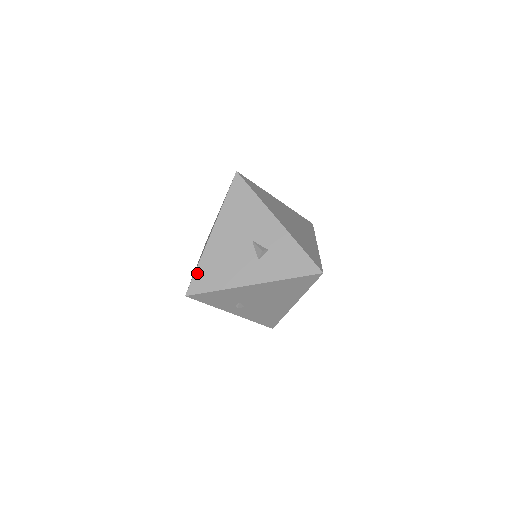
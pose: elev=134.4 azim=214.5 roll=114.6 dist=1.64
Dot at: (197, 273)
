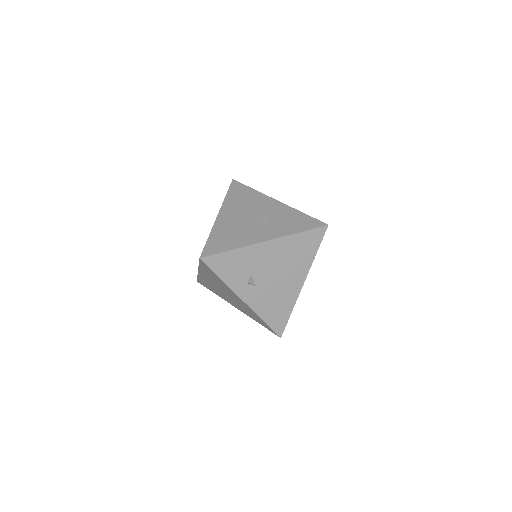
Dot at: (209, 241)
